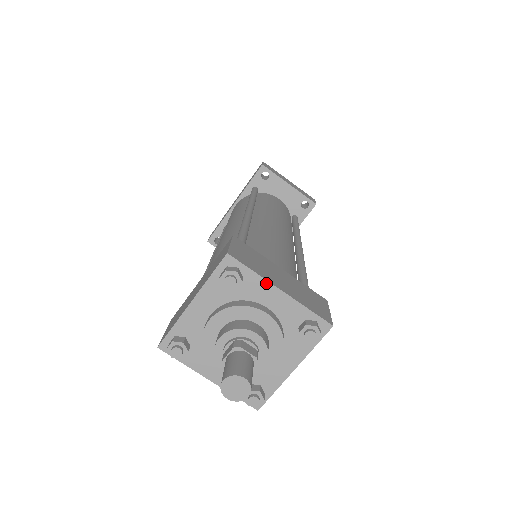
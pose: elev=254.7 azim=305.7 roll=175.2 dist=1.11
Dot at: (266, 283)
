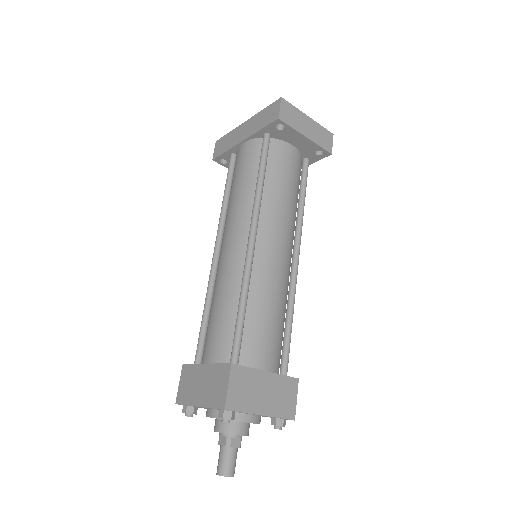
Dot at: occluded
